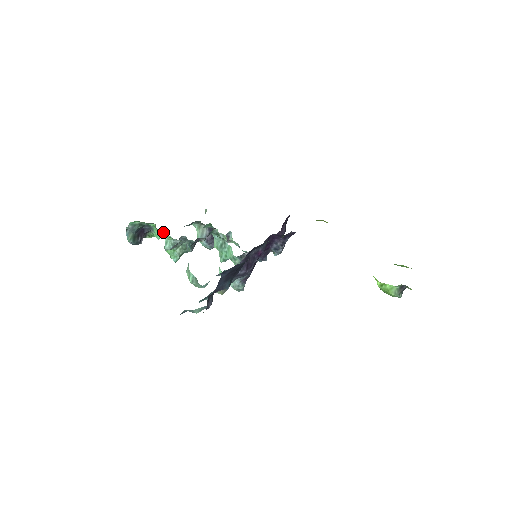
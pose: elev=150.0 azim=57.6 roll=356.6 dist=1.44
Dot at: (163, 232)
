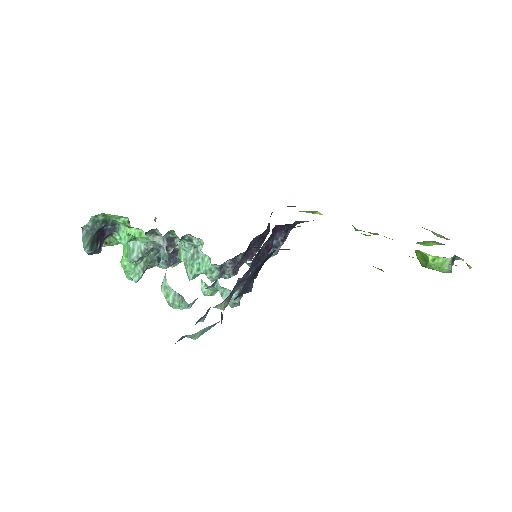
Dot at: (137, 231)
